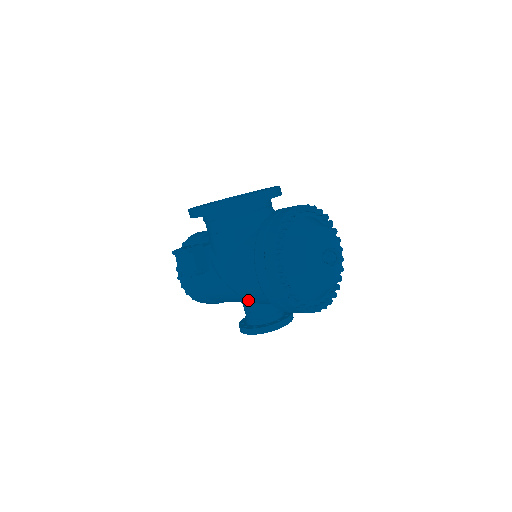
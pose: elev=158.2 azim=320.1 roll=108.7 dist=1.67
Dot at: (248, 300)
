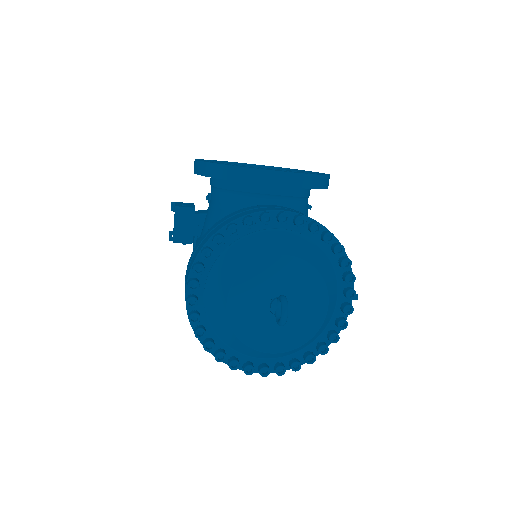
Dot at: occluded
